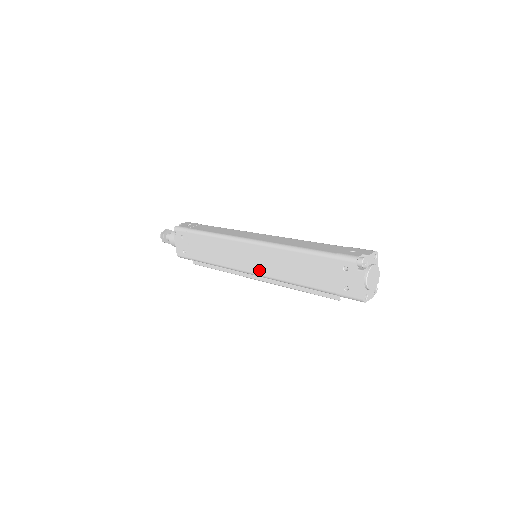
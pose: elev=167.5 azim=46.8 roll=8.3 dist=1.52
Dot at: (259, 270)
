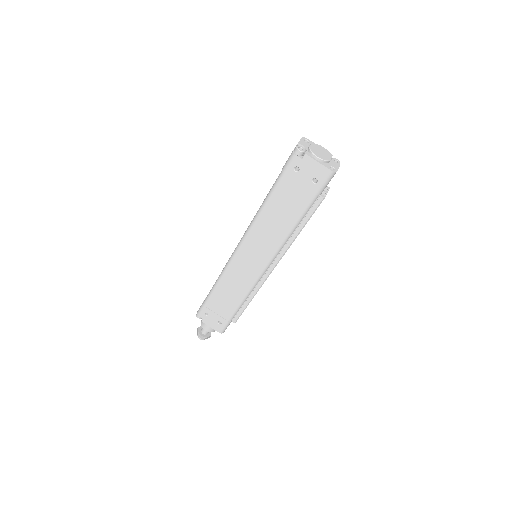
Dot at: (265, 258)
